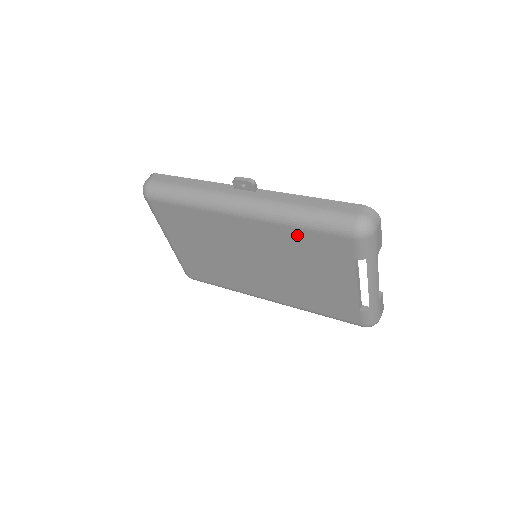
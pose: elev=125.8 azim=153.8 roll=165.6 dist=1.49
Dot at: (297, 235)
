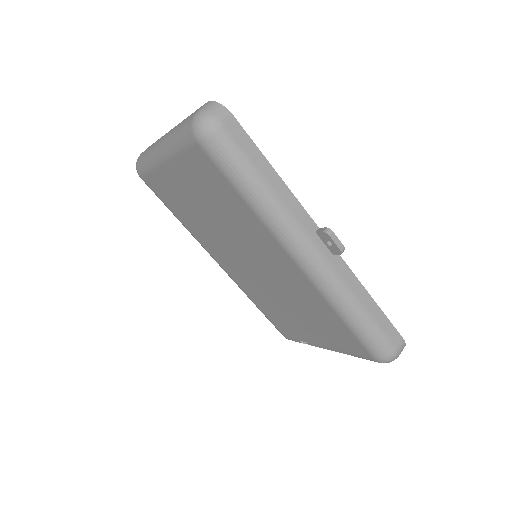
Dot at: (331, 315)
